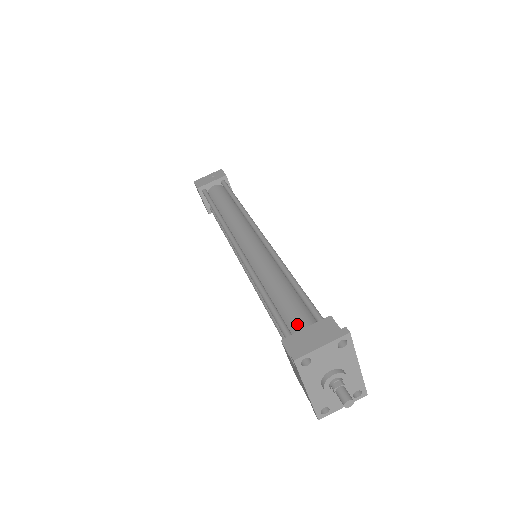
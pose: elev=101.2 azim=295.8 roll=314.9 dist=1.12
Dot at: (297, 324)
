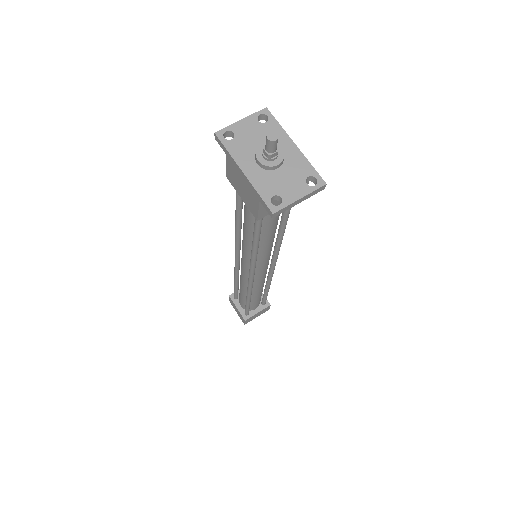
Dot at: occluded
